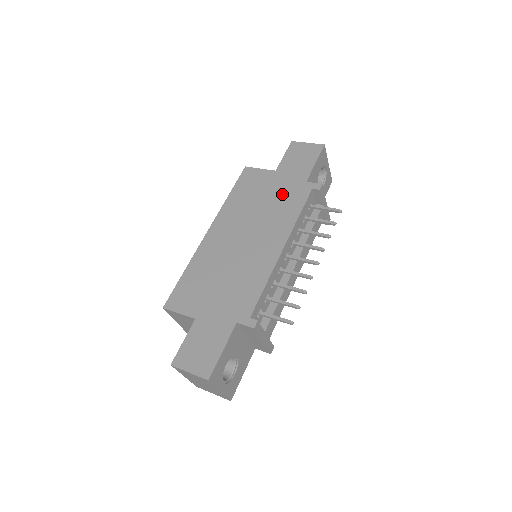
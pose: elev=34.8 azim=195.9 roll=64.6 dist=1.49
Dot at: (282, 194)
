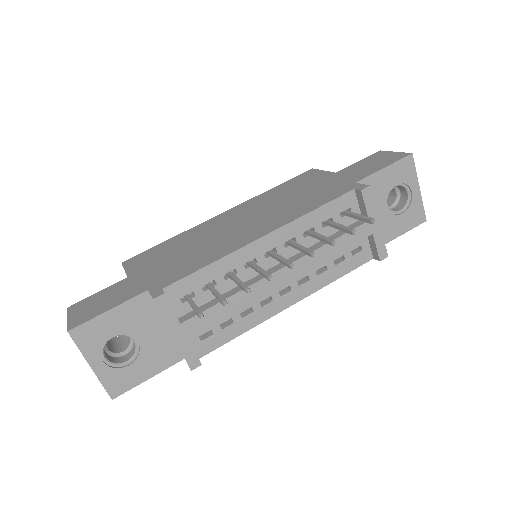
Dot at: (319, 191)
